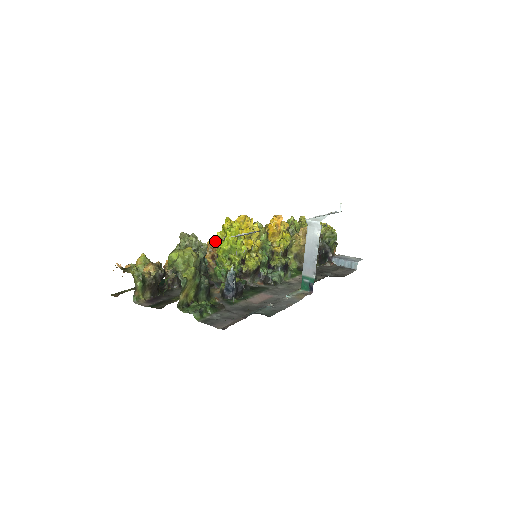
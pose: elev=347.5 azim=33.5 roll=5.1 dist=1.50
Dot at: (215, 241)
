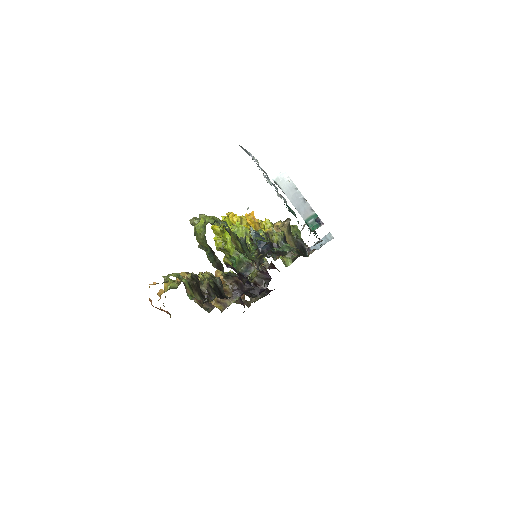
Dot at: (217, 246)
